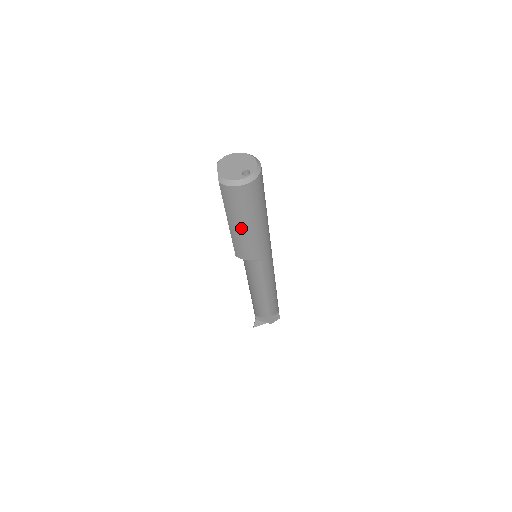
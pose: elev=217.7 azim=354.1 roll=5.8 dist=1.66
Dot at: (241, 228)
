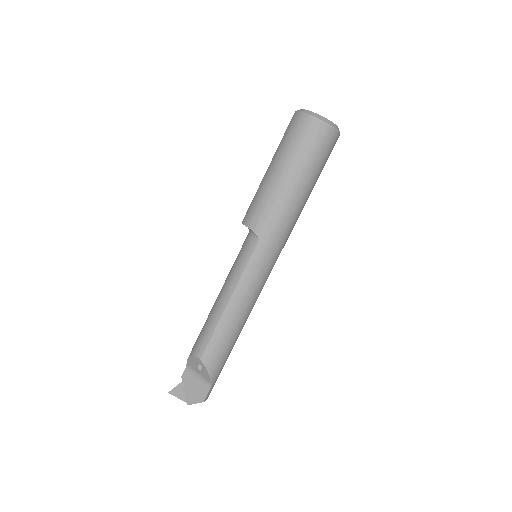
Dot at: (274, 173)
